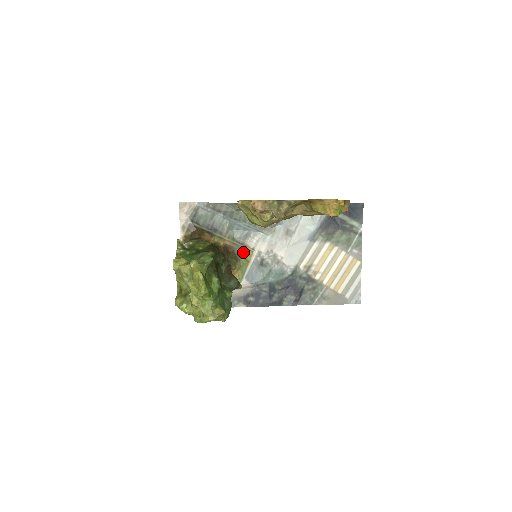
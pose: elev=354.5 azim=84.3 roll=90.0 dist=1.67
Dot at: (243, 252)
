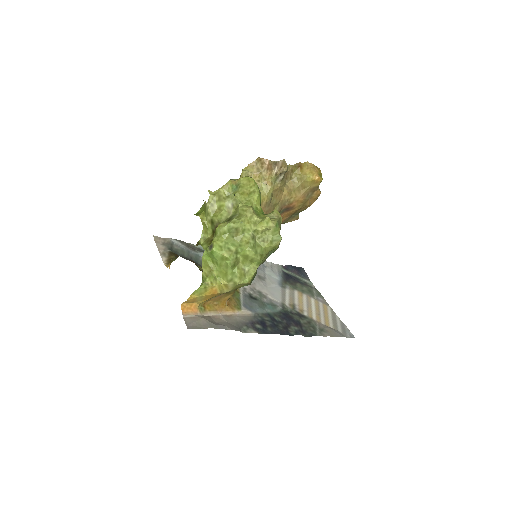
Dot at: occluded
